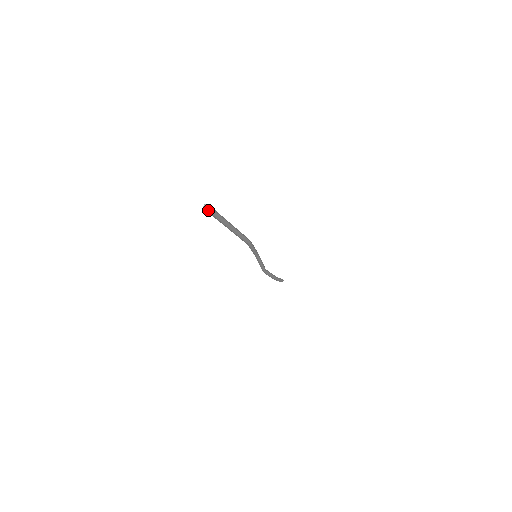
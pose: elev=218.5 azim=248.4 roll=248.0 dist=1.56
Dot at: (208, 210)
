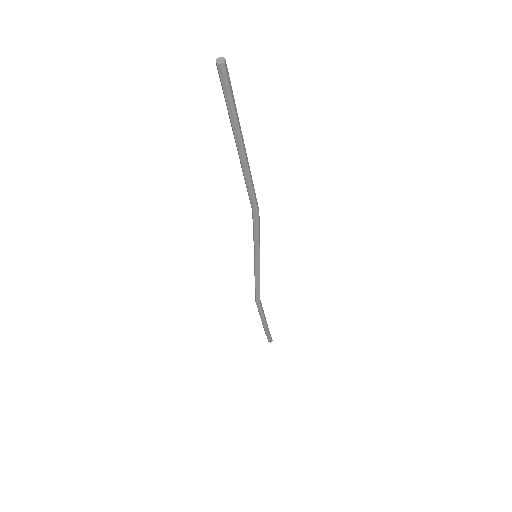
Dot at: (223, 68)
